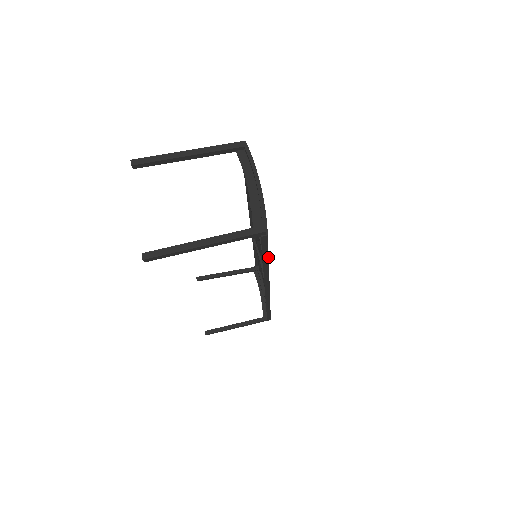
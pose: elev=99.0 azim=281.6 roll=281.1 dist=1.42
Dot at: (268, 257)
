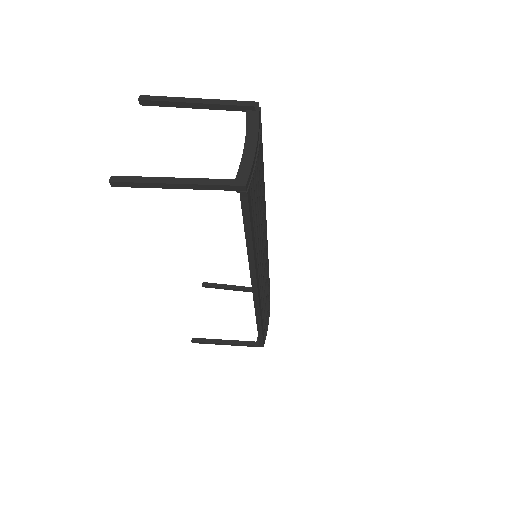
Dot at: (251, 233)
